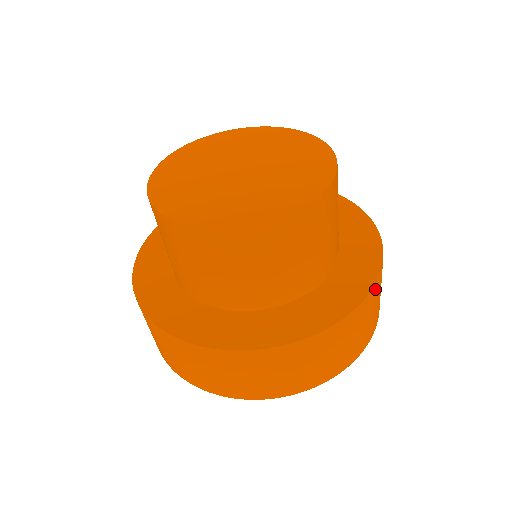
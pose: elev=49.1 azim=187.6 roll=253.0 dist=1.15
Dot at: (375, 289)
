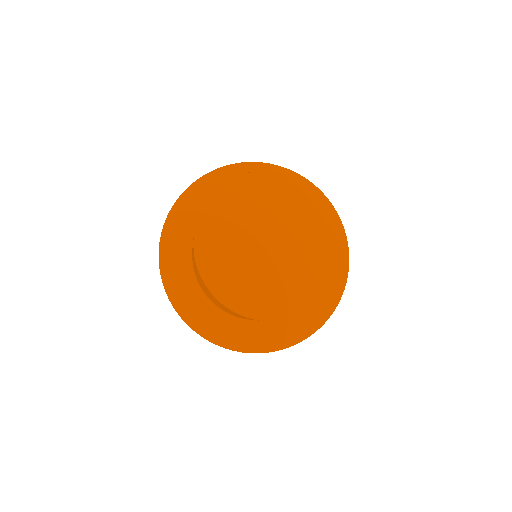
Dot at: occluded
